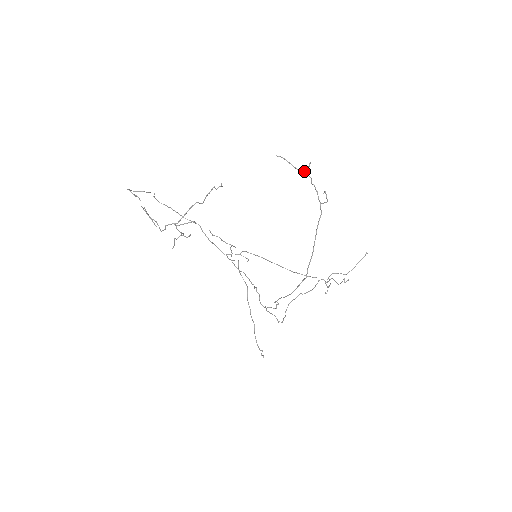
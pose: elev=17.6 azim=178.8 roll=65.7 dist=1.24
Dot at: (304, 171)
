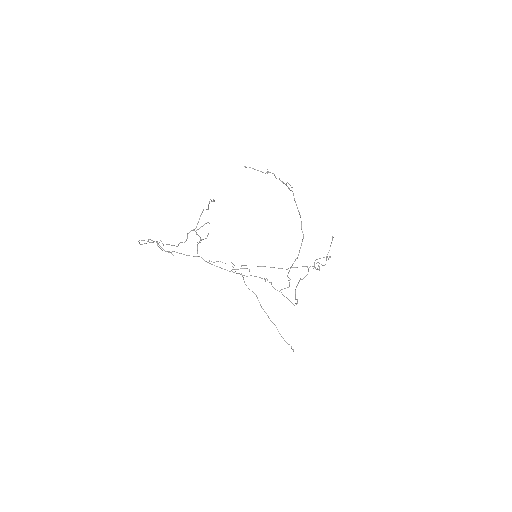
Dot at: occluded
